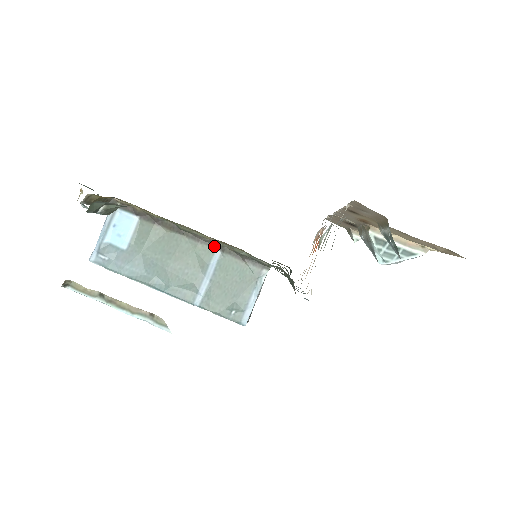
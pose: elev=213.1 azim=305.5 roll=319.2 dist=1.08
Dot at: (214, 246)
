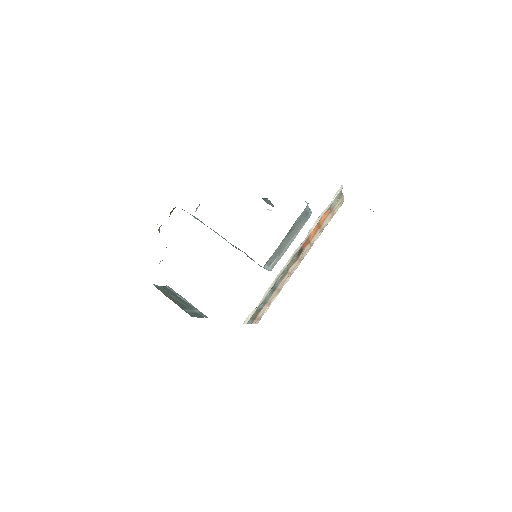
Dot at: occluded
